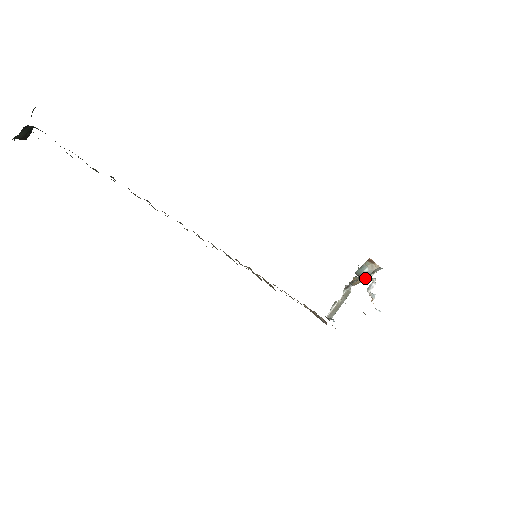
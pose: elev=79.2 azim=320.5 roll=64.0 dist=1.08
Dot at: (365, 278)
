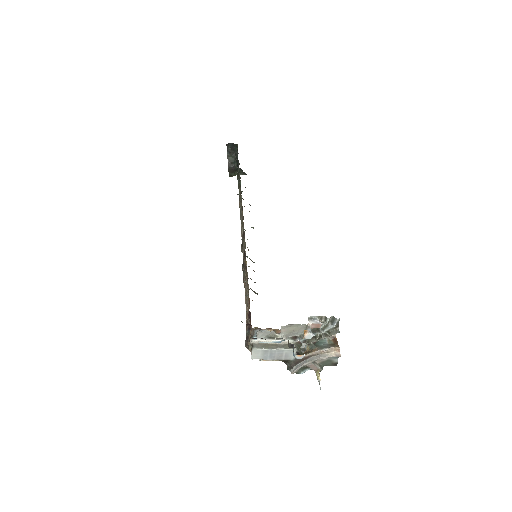
Dot at: (318, 349)
